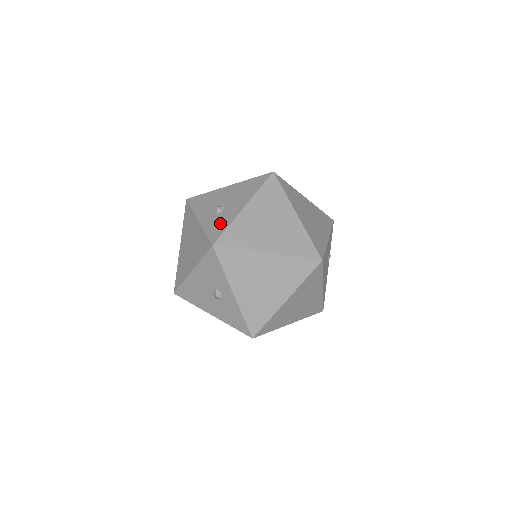
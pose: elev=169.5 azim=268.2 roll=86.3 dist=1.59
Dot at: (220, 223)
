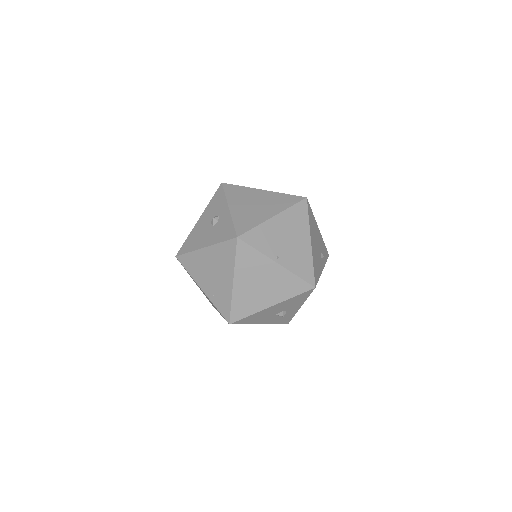
Dot at: occluded
